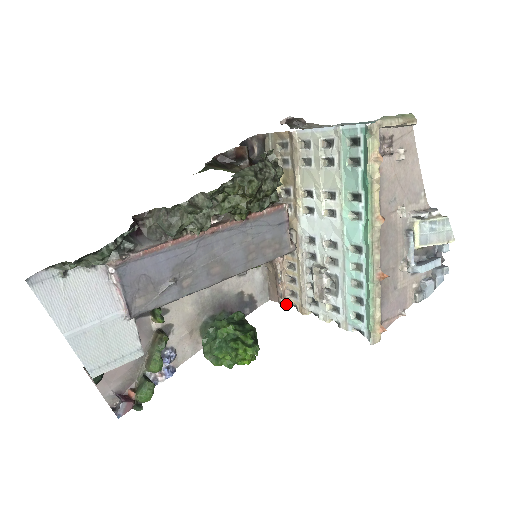
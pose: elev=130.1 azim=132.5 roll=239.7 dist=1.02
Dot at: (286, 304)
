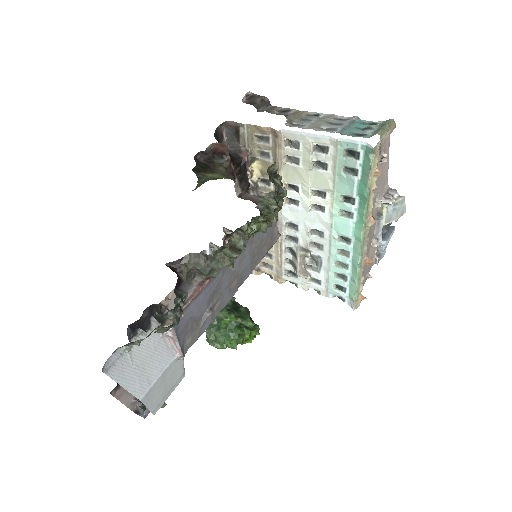
Dot at: (259, 273)
